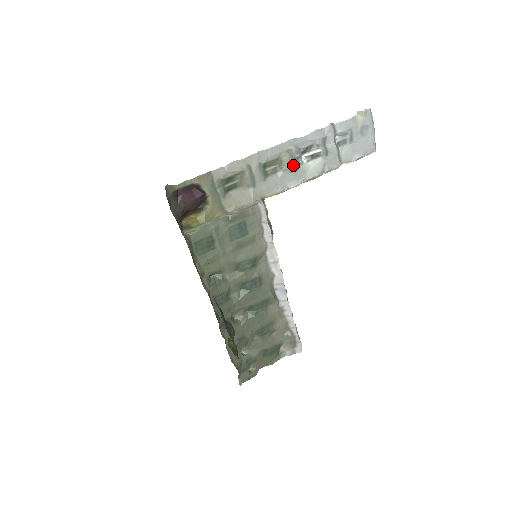
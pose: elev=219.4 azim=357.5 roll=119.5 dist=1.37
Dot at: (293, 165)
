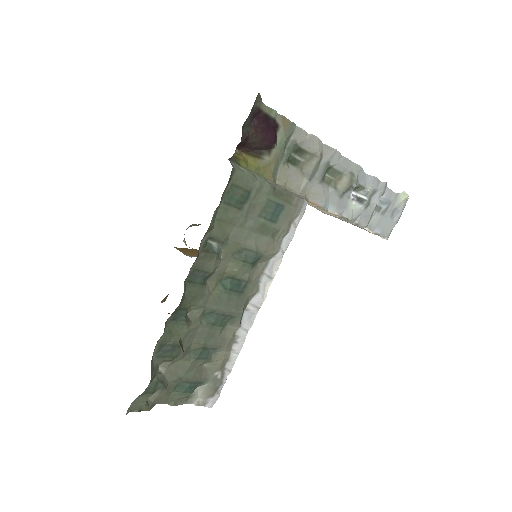
Dot at: (345, 191)
